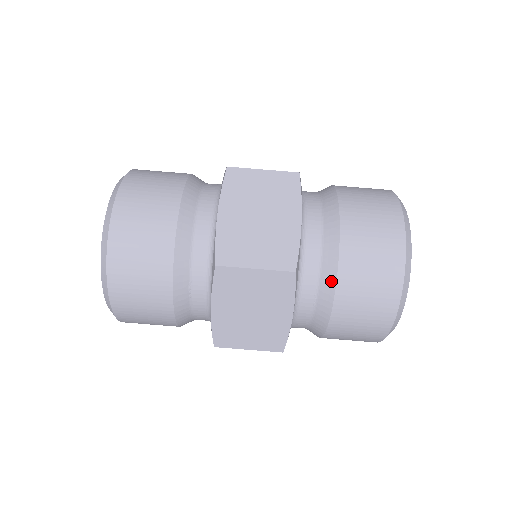
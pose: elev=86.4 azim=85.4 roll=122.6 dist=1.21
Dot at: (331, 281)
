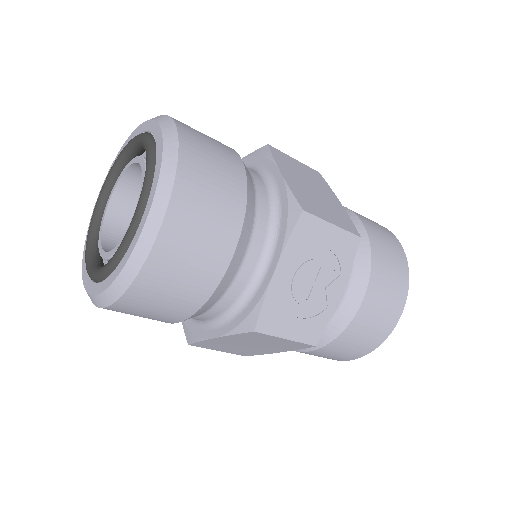
Dot at: occluded
